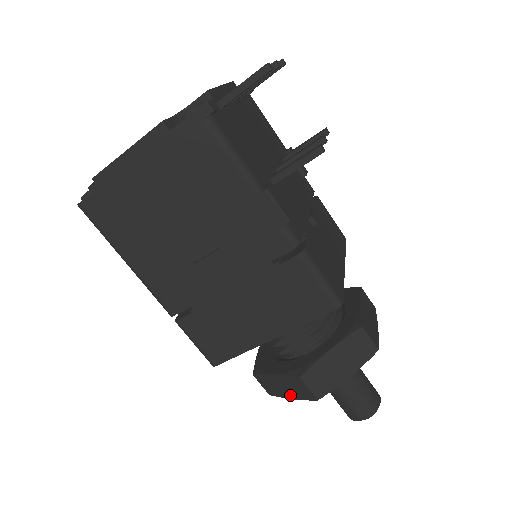
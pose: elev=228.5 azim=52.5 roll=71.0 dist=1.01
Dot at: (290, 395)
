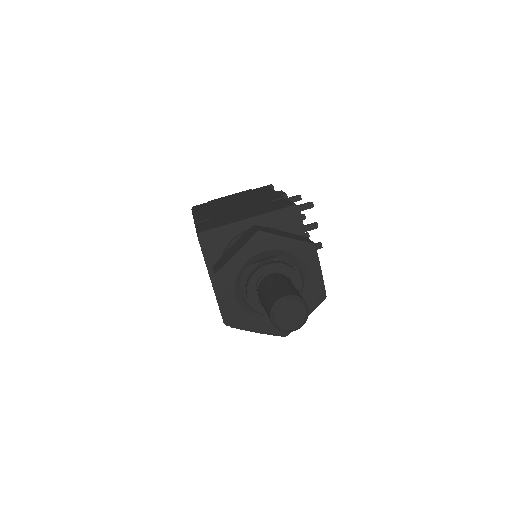
Dot at: (236, 251)
